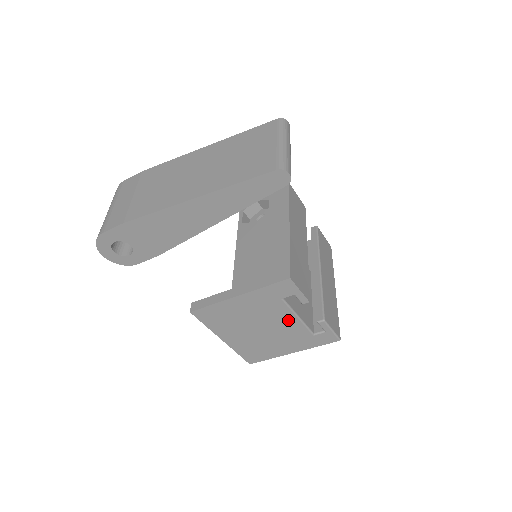
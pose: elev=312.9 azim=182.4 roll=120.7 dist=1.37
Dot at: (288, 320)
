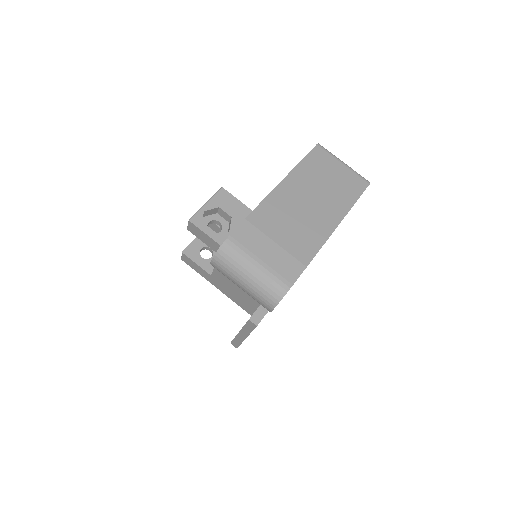
Dot at: occluded
